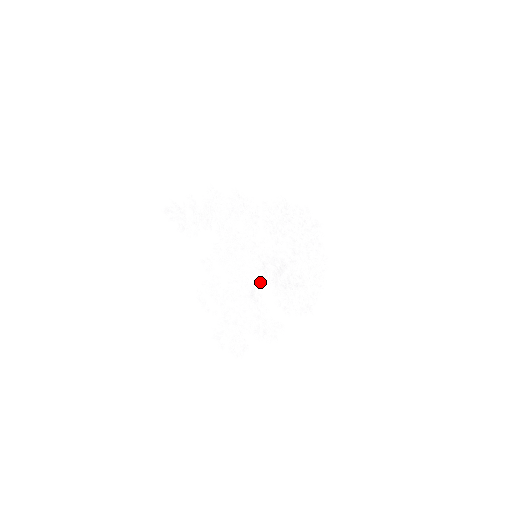
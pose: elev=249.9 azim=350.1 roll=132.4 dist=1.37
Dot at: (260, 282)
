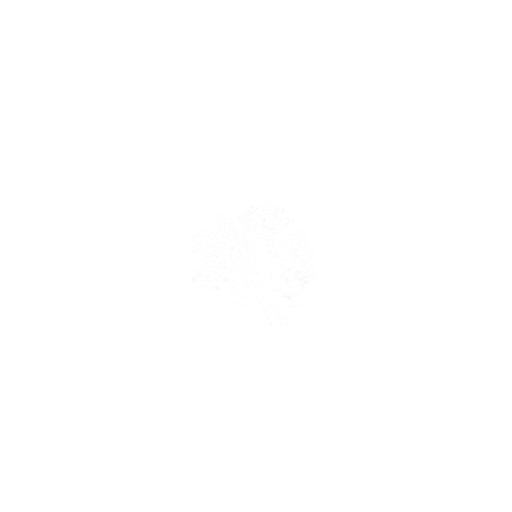
Dot at: (290, 289)
